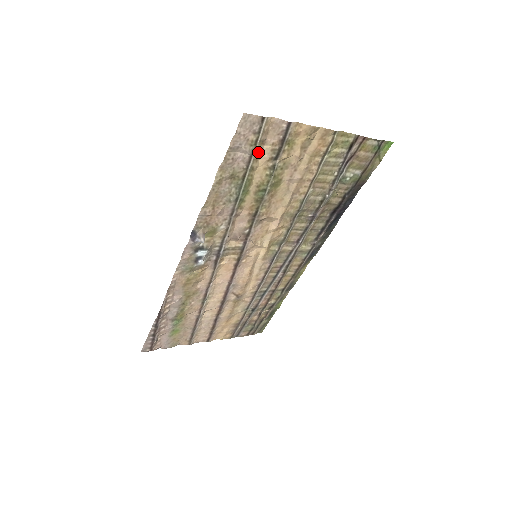
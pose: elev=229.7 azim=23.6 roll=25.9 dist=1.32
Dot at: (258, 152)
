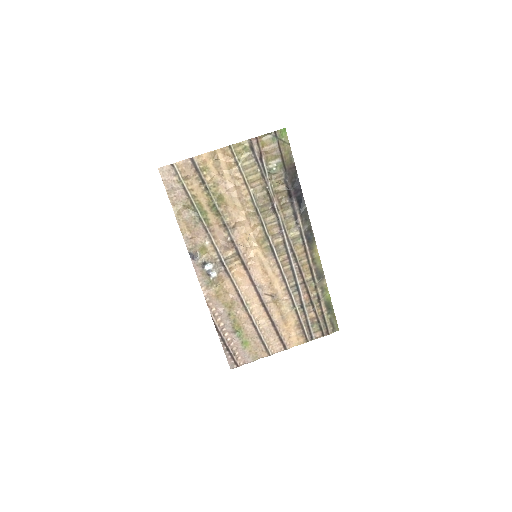
Dot at: (189, 185)
